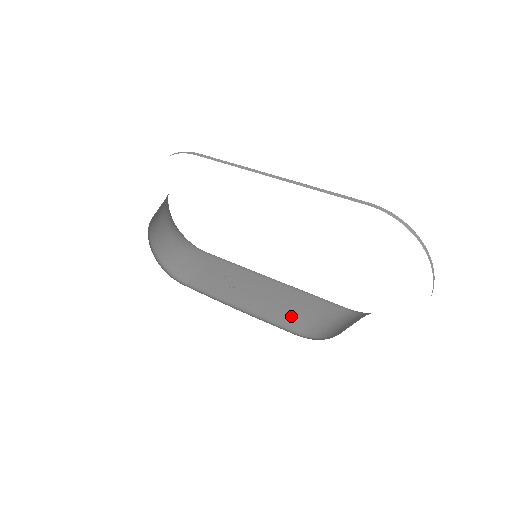
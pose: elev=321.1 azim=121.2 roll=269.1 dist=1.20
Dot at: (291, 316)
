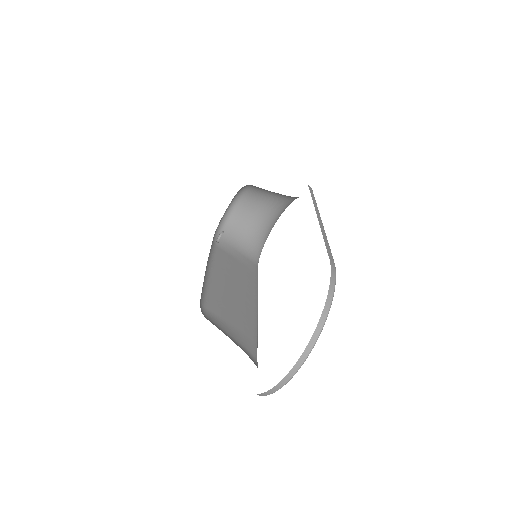
Dot at: (221, 307)
